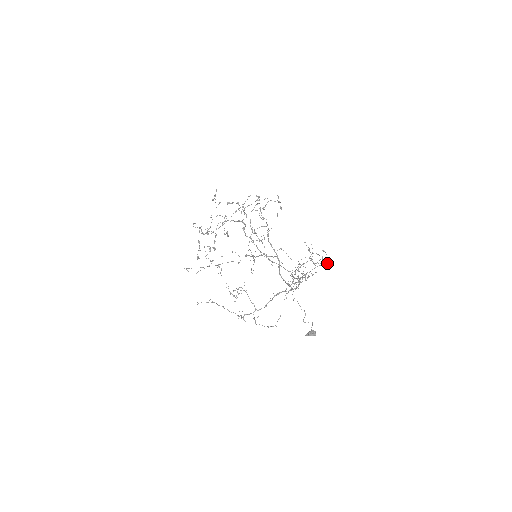
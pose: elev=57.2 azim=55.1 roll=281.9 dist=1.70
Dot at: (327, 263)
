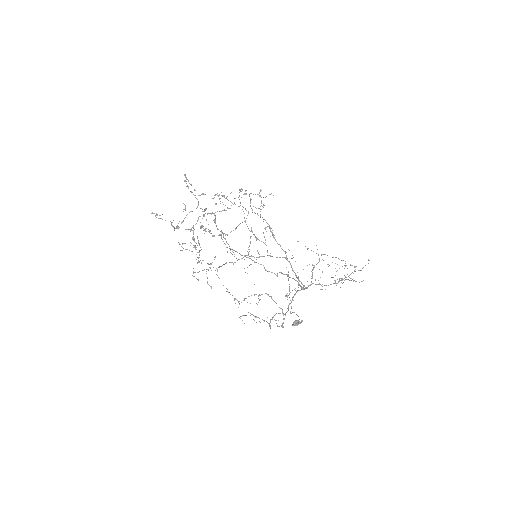
Dot at: (355, 267)
